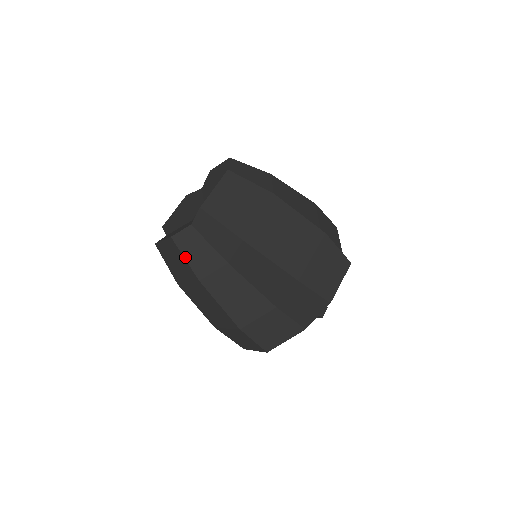
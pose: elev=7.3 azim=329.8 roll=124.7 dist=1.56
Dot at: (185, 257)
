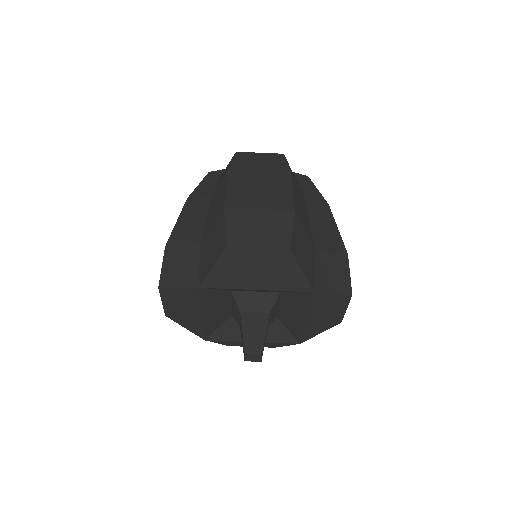
Dot at: (200, 184)
